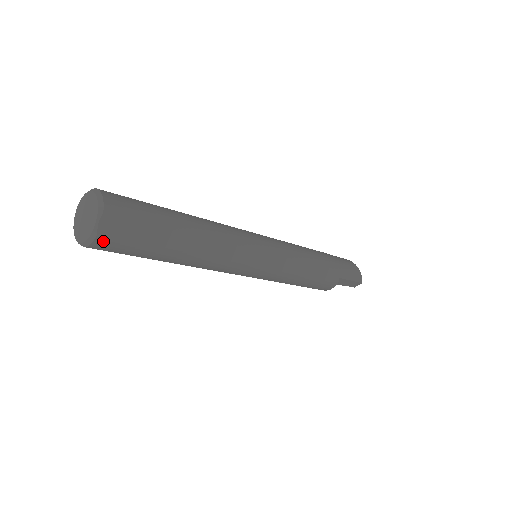
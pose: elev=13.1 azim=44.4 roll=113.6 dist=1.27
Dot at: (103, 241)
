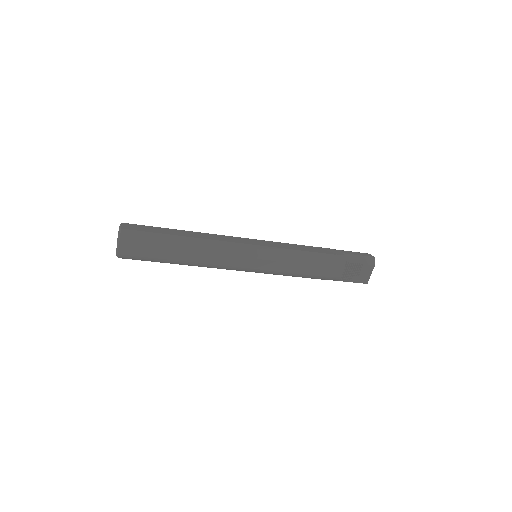
Dot at: (126, 233)
